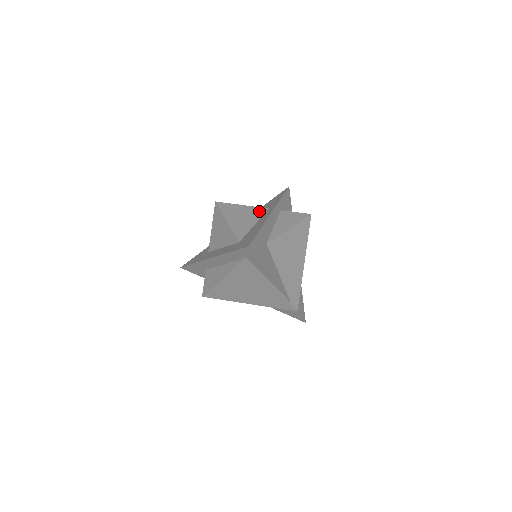
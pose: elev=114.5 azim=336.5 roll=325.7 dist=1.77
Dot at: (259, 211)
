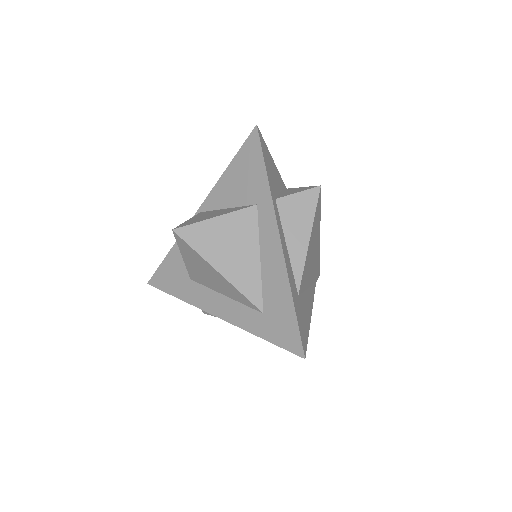
Dot at: (248, 220)
